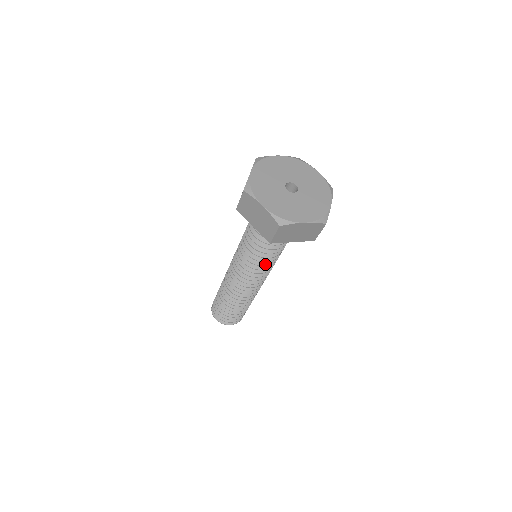
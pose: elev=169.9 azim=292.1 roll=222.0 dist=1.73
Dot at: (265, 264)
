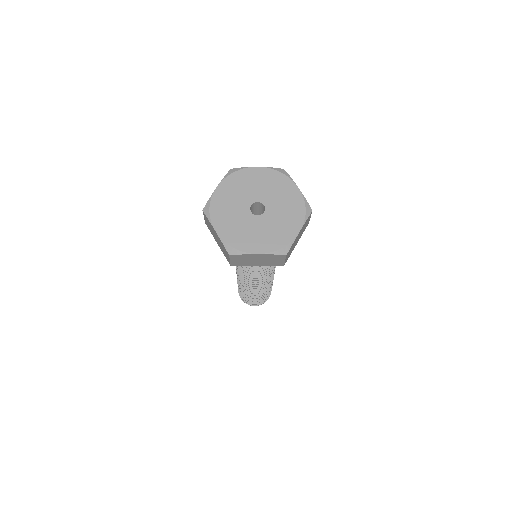
Dot at: (256, 270)
